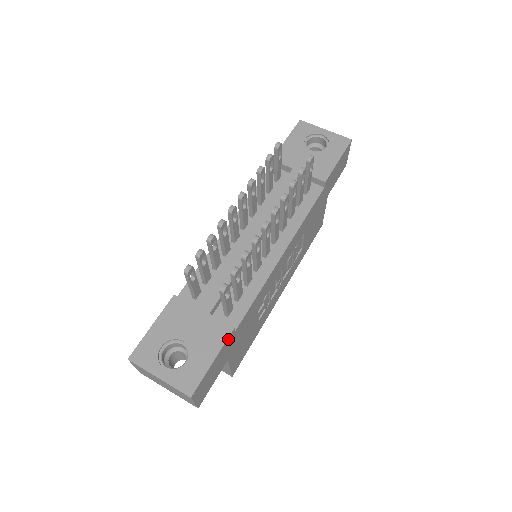
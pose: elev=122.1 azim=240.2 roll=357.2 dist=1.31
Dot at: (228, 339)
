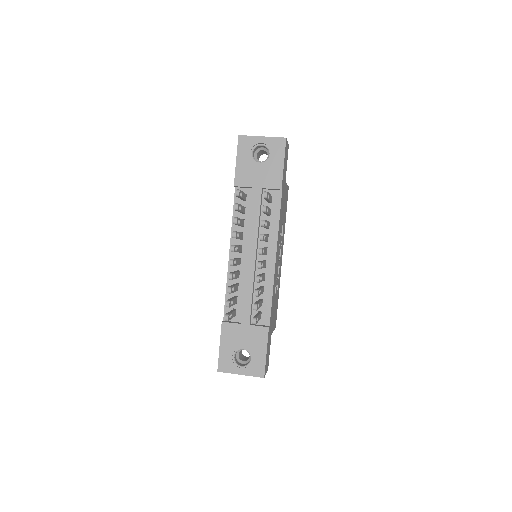
Dot at: (268, 335)
